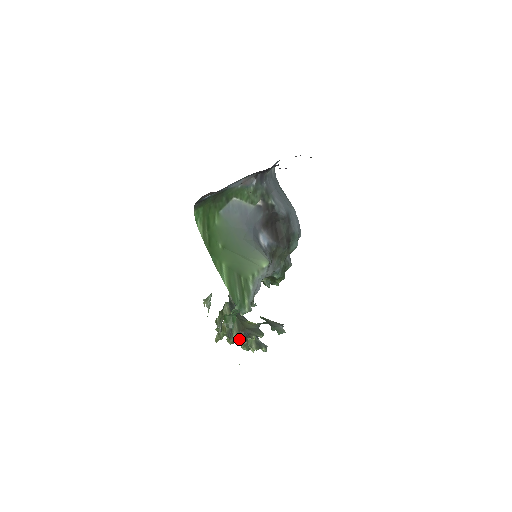
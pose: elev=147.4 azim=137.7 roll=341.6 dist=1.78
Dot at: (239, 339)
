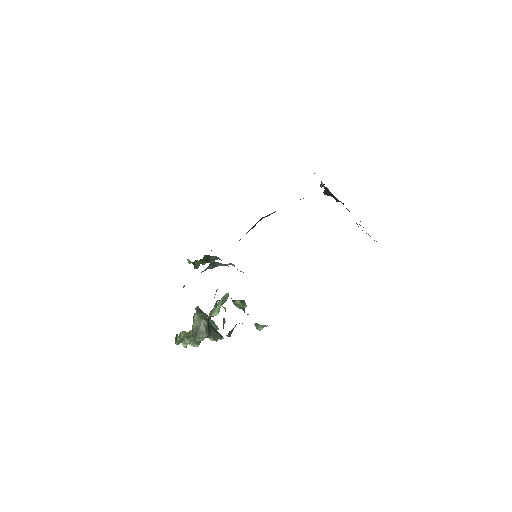
Dot at: occluded
